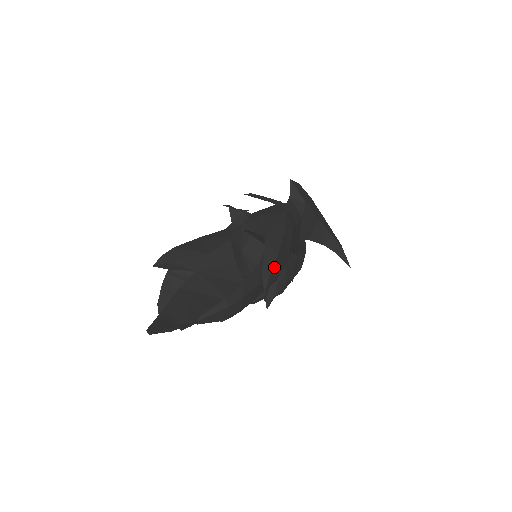
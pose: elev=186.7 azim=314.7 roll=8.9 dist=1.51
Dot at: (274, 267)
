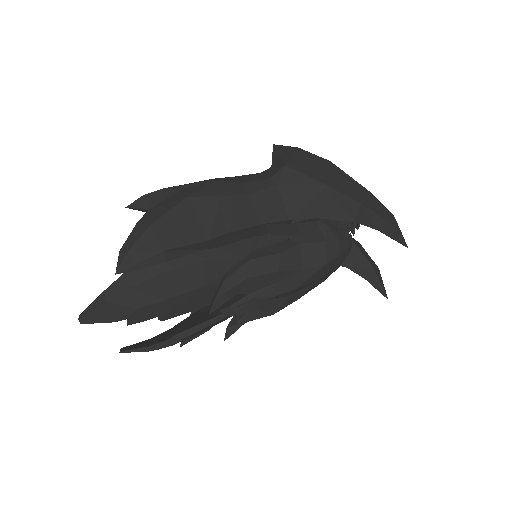
Dot at: (141, 242)
